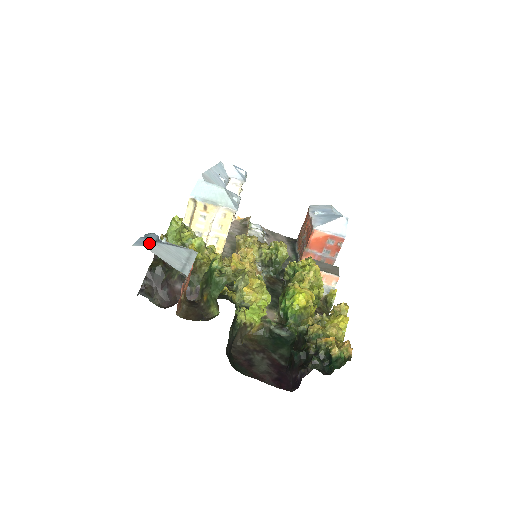
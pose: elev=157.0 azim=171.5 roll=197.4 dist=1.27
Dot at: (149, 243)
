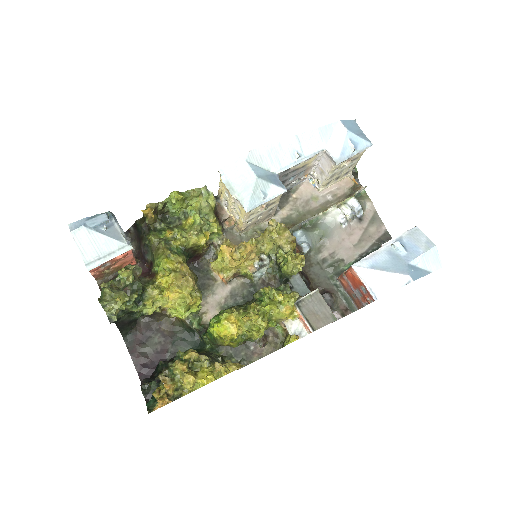
Dot at: (80, 229)
